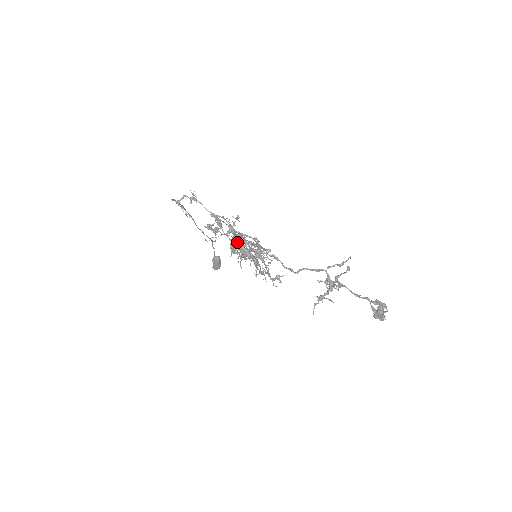
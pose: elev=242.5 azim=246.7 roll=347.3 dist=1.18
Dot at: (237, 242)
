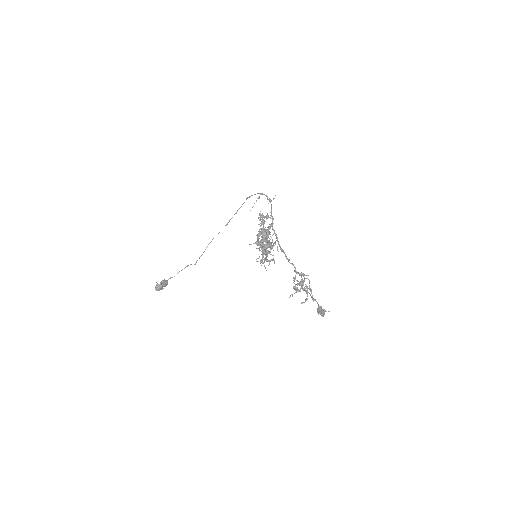
Dot at: (267, 233)
